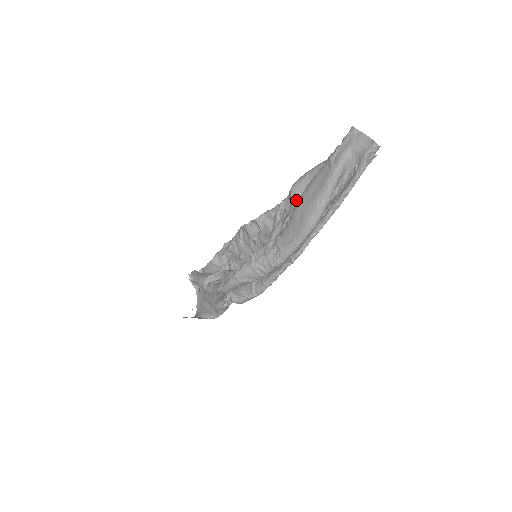
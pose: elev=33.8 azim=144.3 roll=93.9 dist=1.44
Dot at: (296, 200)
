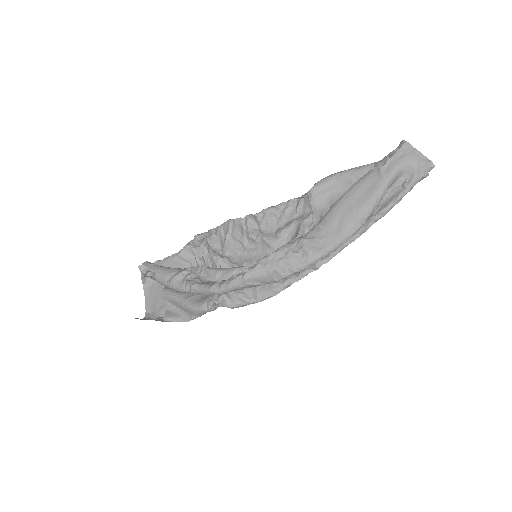
Dot at: (316, 202)
